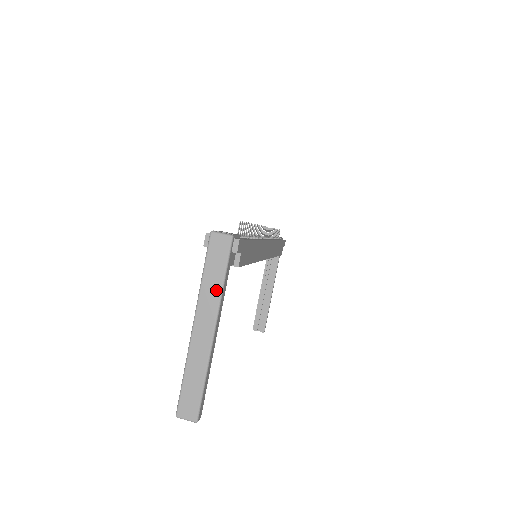
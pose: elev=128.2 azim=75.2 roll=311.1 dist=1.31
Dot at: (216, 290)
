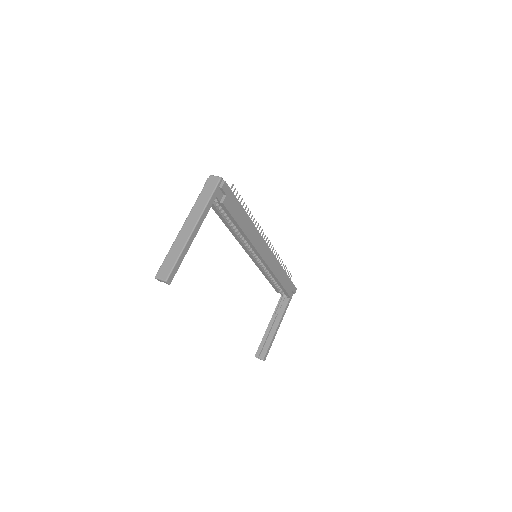
Dot at: (203, 205)
